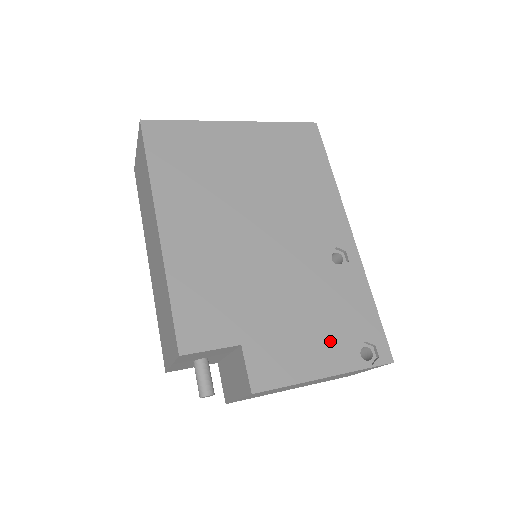
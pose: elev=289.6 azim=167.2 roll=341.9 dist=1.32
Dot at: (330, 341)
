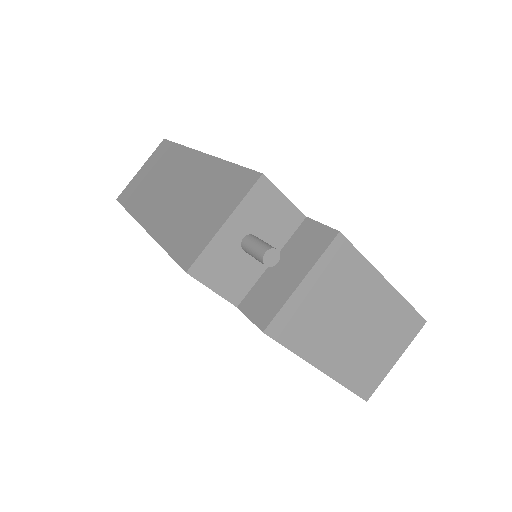
Dot at: occluded
